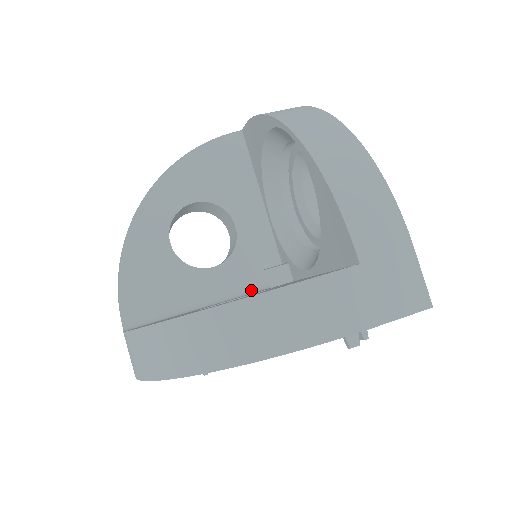
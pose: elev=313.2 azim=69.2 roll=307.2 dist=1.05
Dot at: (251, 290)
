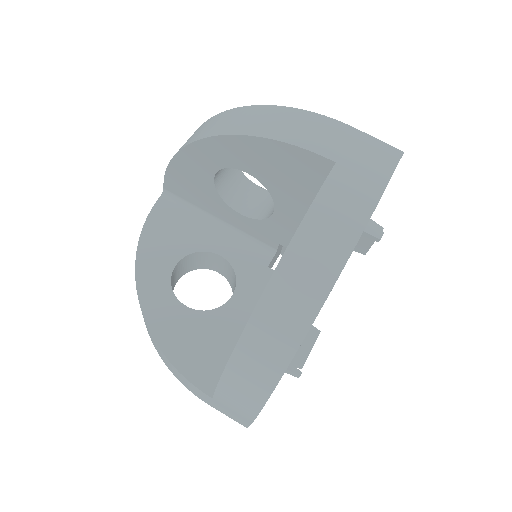
Dot at: (261, 244)
